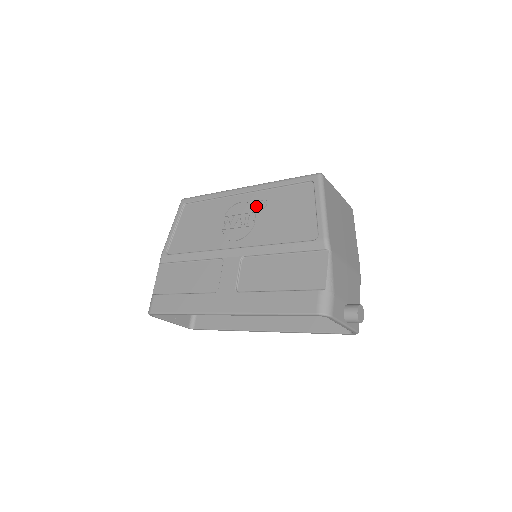
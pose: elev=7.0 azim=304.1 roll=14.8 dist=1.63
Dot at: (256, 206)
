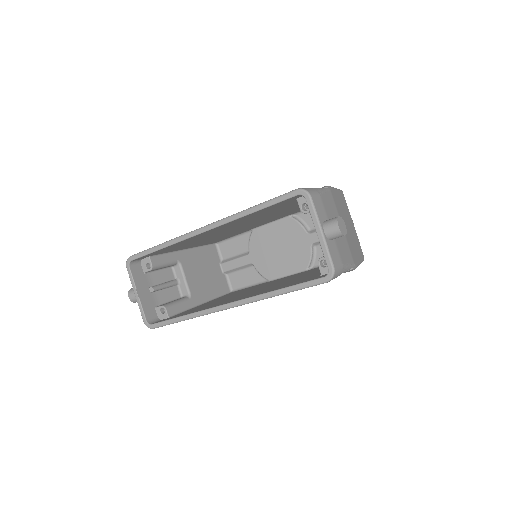
Dot at: occluded
